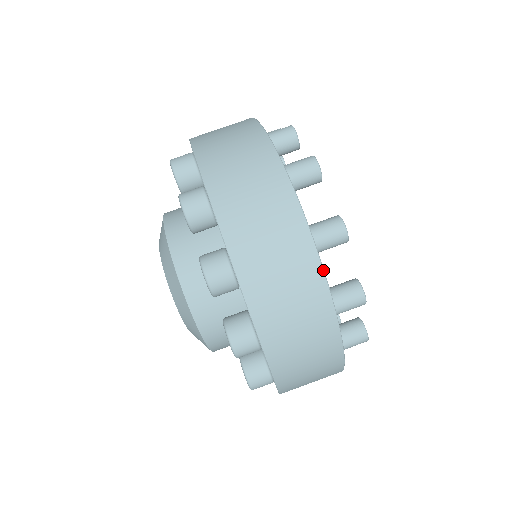
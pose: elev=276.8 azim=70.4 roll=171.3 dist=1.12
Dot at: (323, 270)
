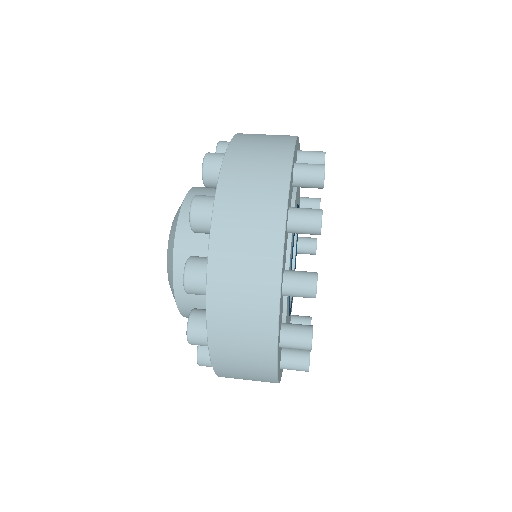
Dot at: (297, 137)
